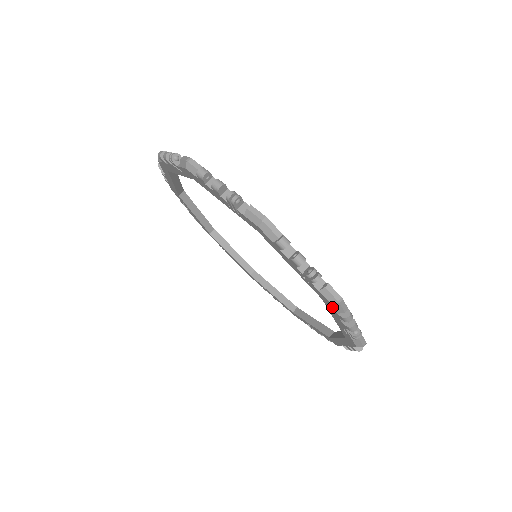
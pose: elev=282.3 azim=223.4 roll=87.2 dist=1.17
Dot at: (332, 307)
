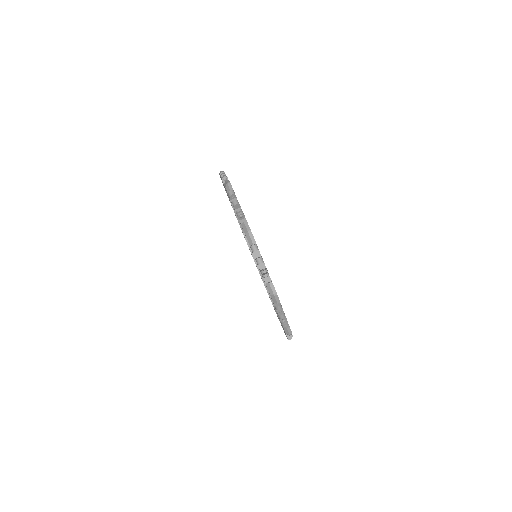
Dot at: (271, 297)
